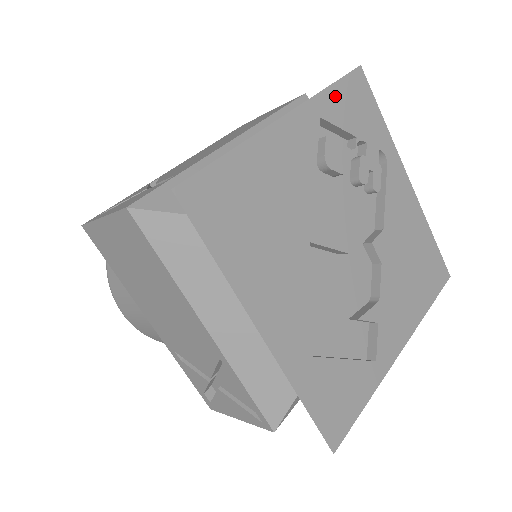
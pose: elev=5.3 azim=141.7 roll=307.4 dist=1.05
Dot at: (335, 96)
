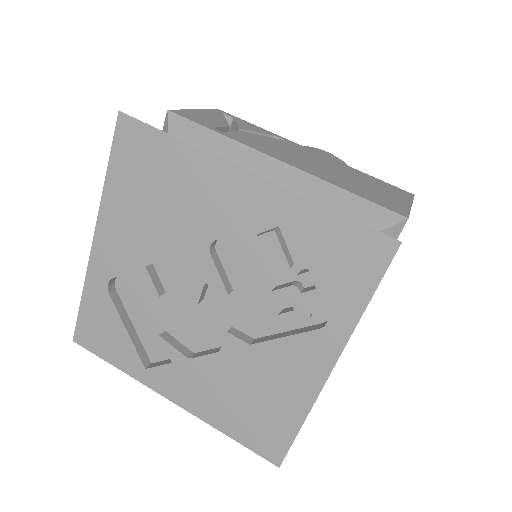
Dot at: (326, 222)
